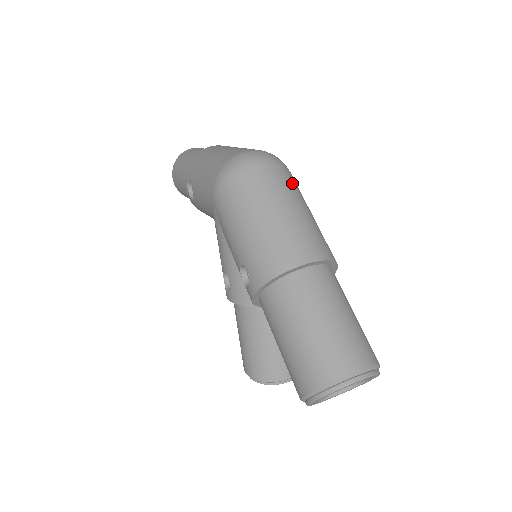
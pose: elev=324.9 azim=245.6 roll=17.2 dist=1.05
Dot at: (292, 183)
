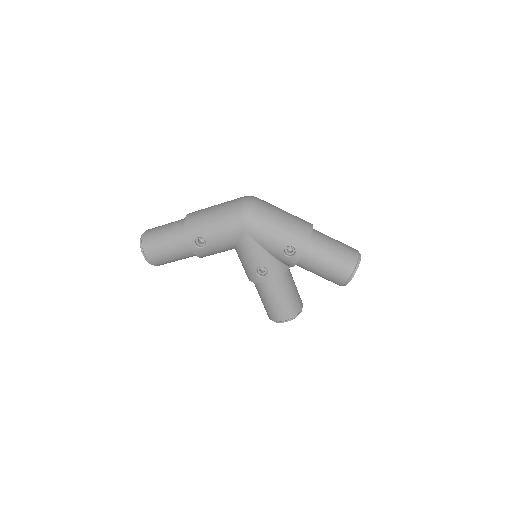
Dot at: occluded
